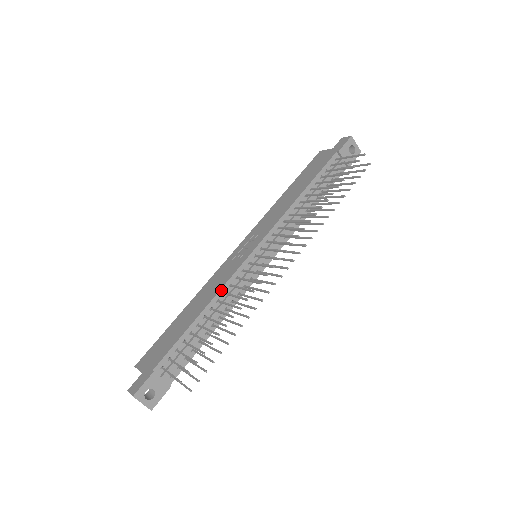
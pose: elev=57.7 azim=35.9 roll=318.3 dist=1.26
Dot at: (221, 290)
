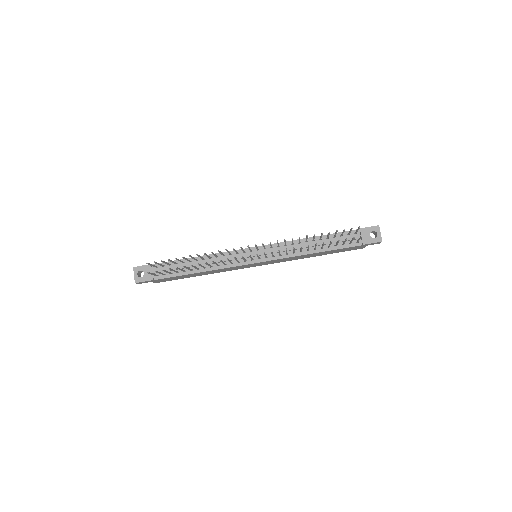
Dot at: (217, 254)
